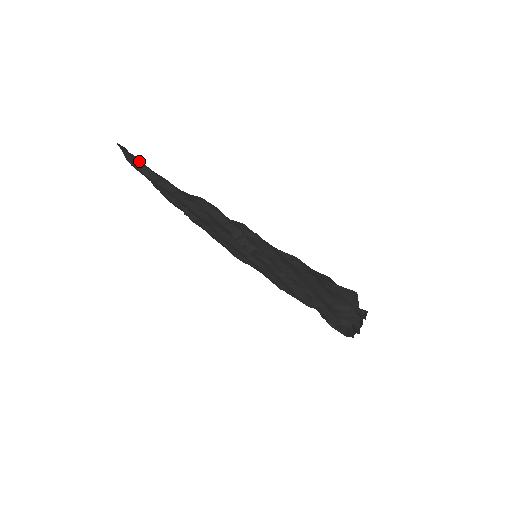
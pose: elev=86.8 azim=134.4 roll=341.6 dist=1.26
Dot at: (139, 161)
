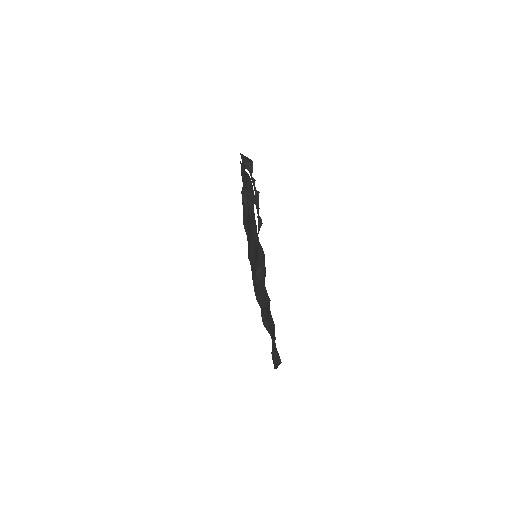
Dot at: occluded
